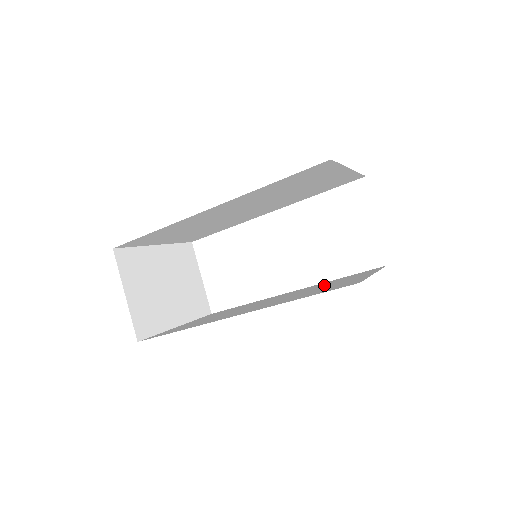
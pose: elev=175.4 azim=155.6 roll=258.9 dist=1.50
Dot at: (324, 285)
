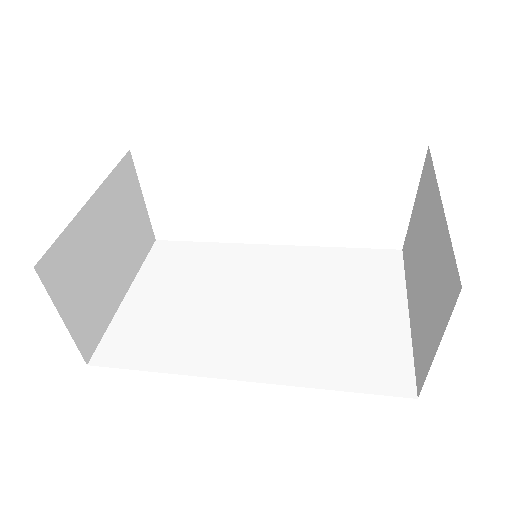
Dot at: (333, 289)
